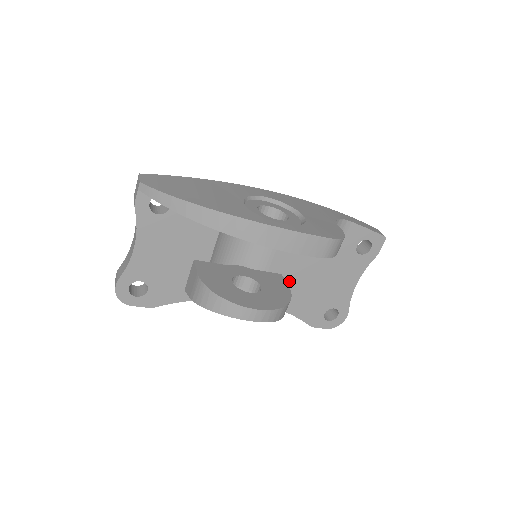
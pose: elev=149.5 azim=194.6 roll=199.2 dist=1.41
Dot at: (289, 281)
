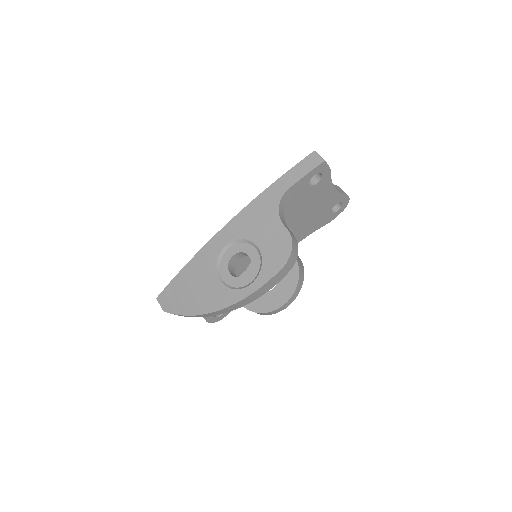
Dot at: occluded
